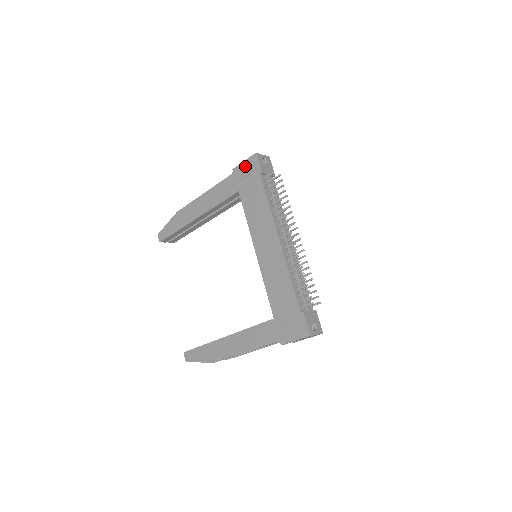
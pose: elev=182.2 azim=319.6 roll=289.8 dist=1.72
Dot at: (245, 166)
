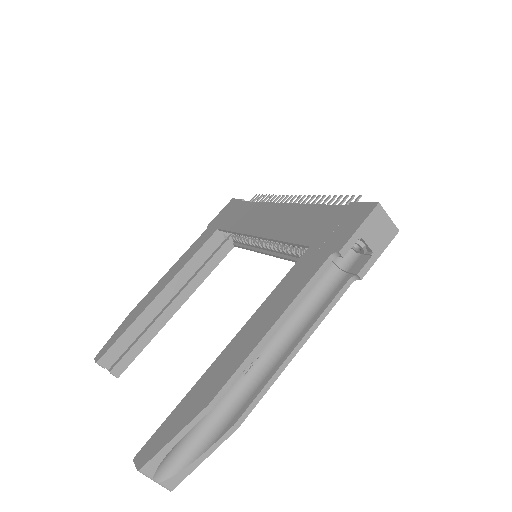
Dot at: (222, 213)
